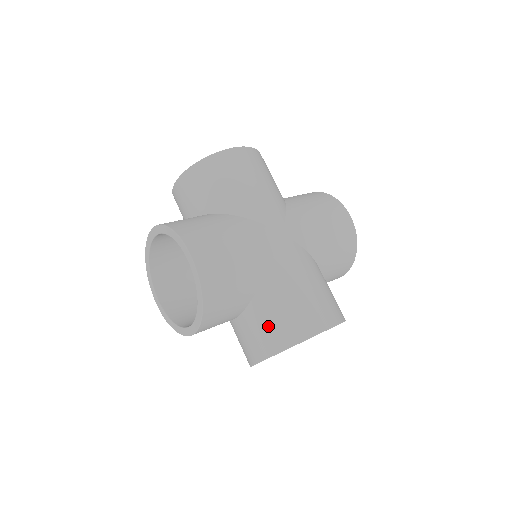
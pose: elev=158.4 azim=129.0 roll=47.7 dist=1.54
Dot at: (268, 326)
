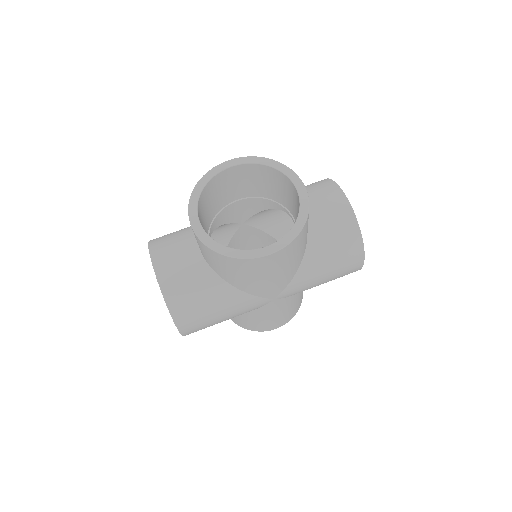
Dot at: (234, 318)
